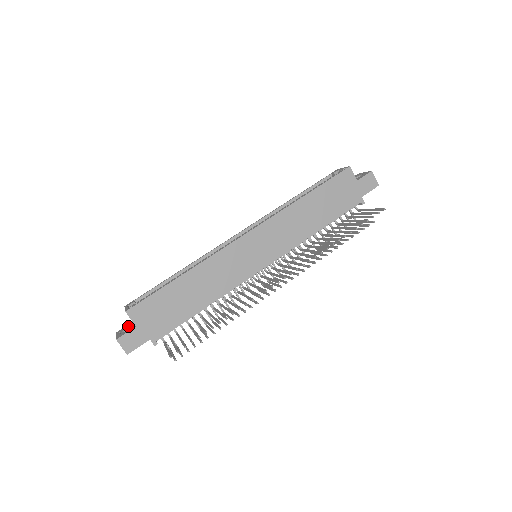
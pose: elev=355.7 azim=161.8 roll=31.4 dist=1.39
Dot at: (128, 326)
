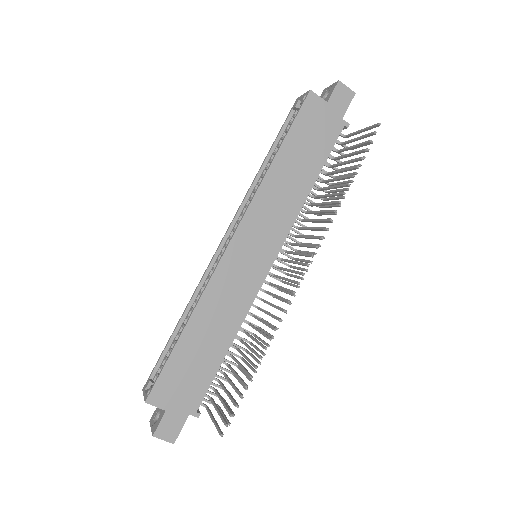
Dot at: (158, 409)
